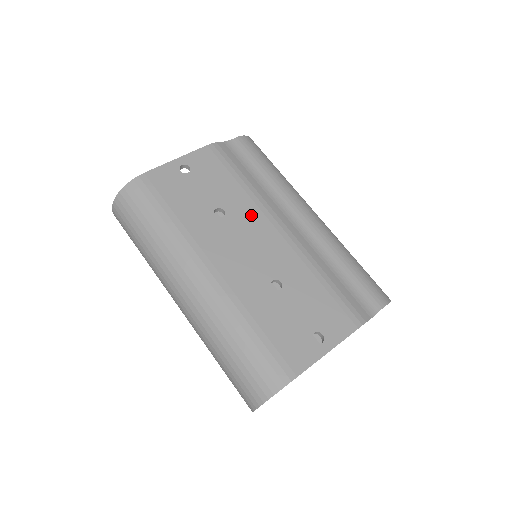
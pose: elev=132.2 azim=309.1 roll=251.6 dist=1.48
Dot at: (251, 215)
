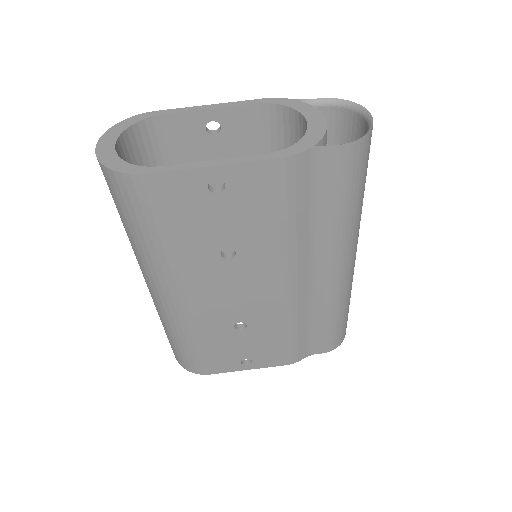
Dot at: (265, 266)
